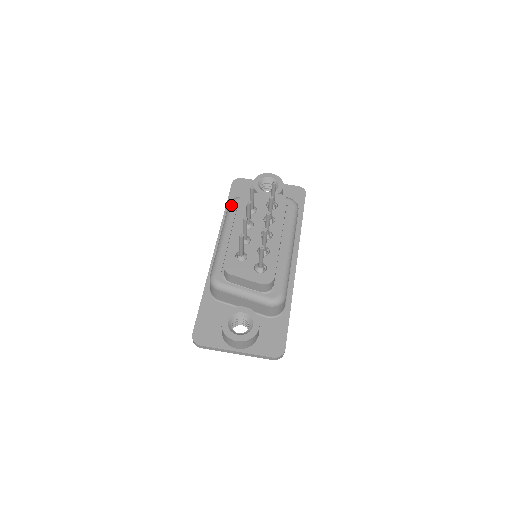
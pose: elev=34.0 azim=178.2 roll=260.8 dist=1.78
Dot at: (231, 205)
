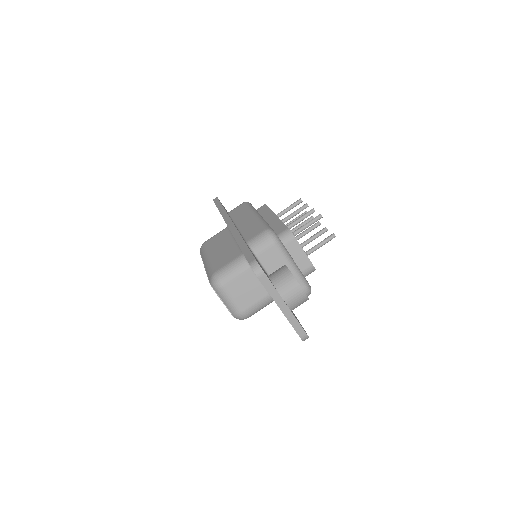
Dot at: (251, 204)
